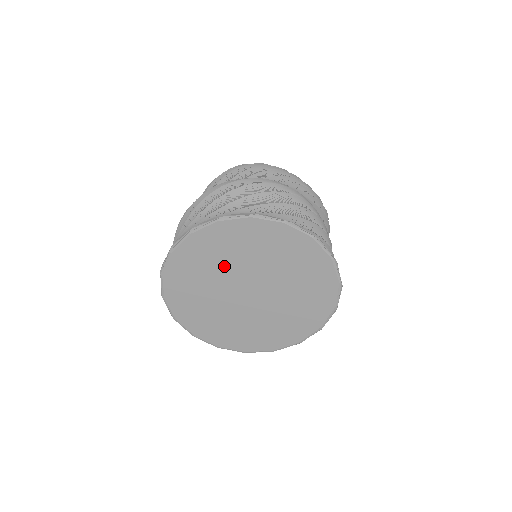
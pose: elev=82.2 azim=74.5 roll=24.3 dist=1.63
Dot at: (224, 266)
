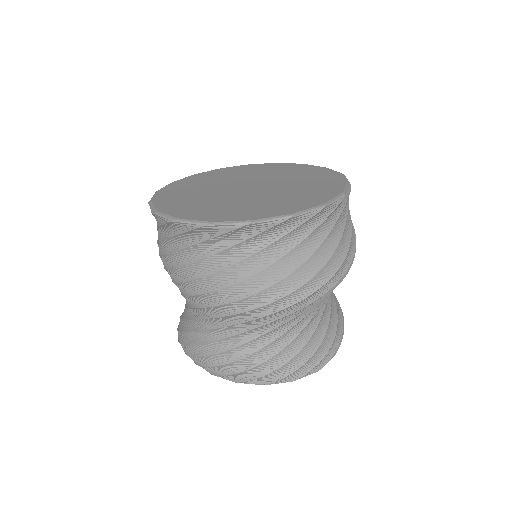
Dot at: (215, 184)
